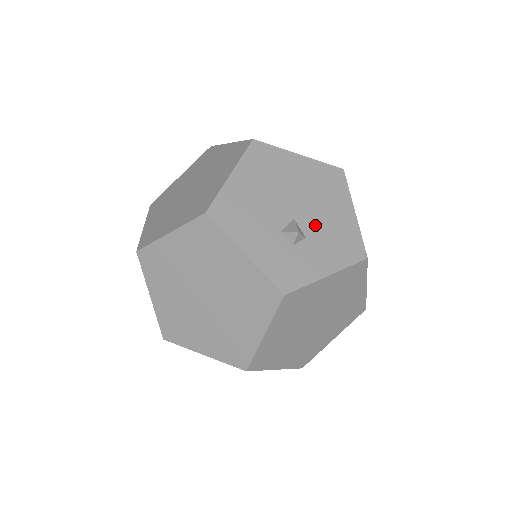
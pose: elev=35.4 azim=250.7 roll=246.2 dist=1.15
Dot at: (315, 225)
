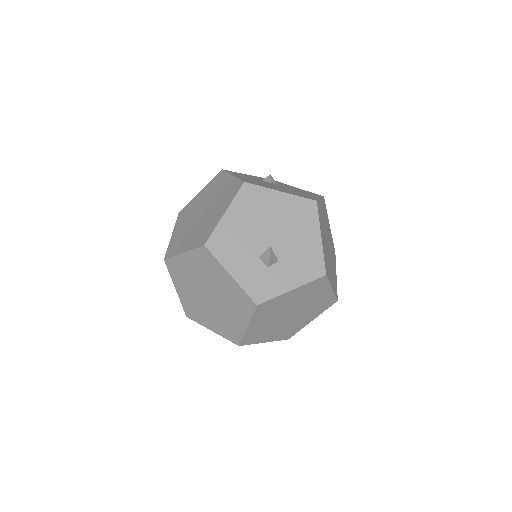
Dot at: (287, 250)
